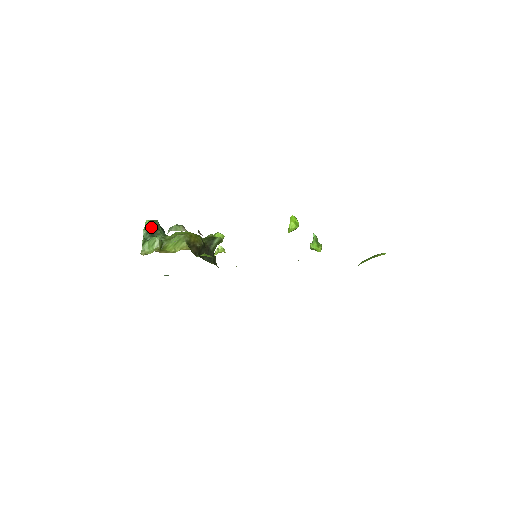
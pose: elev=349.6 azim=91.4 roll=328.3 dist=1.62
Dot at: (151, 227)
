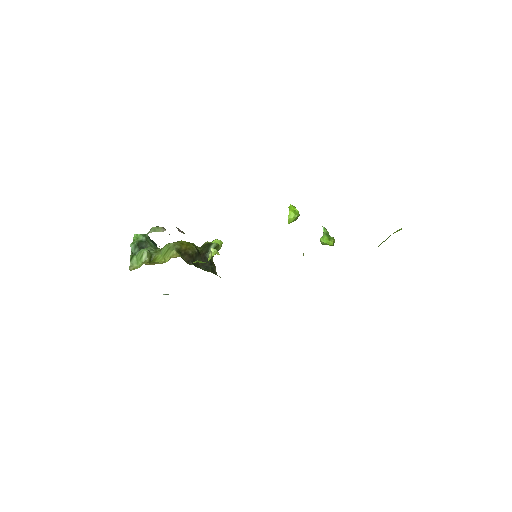
Dot at: (139, 241)
